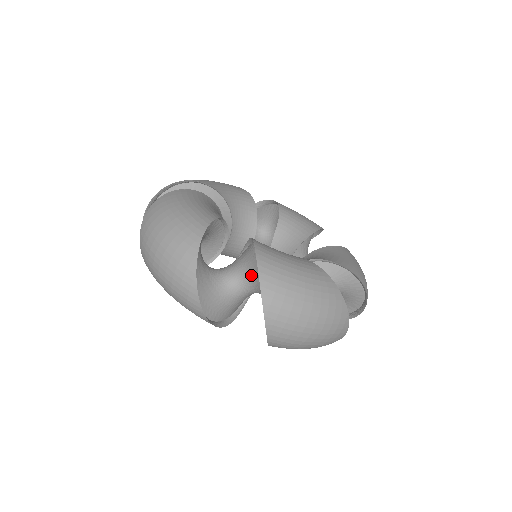
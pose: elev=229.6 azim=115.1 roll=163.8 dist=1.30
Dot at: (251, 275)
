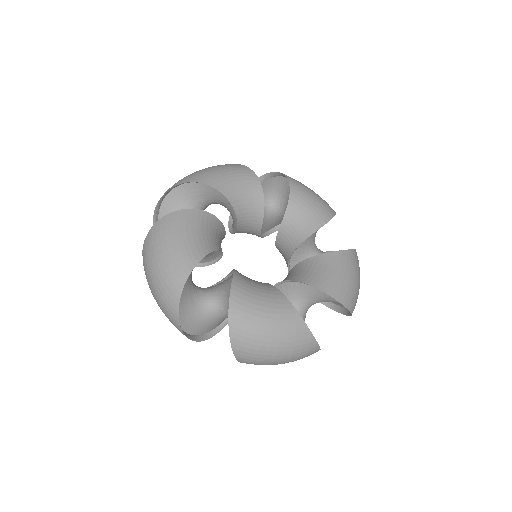
Dot at: occluded
